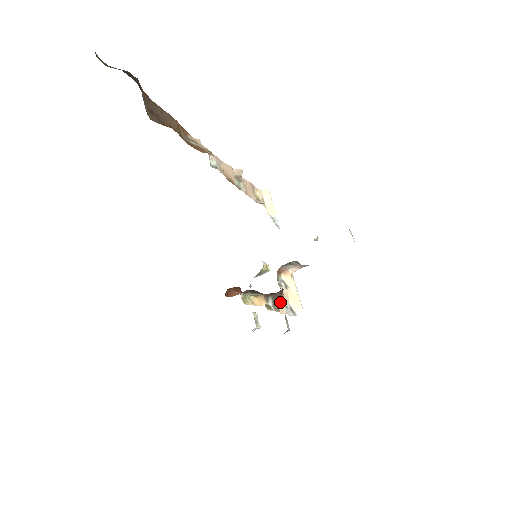
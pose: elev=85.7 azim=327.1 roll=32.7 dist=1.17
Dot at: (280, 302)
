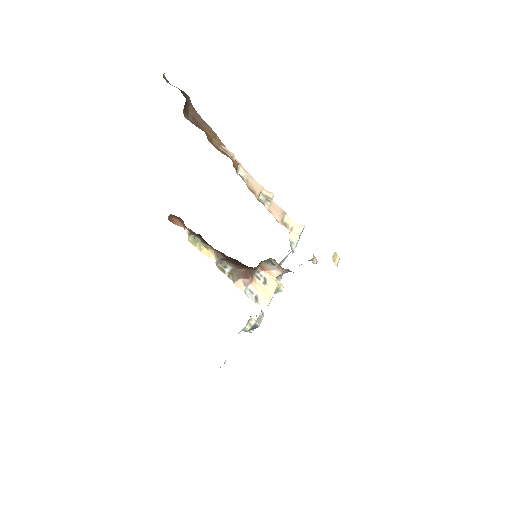
Dot at: (243, 281)
